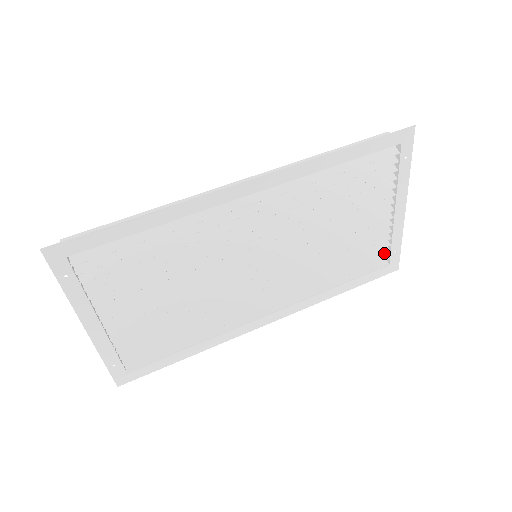
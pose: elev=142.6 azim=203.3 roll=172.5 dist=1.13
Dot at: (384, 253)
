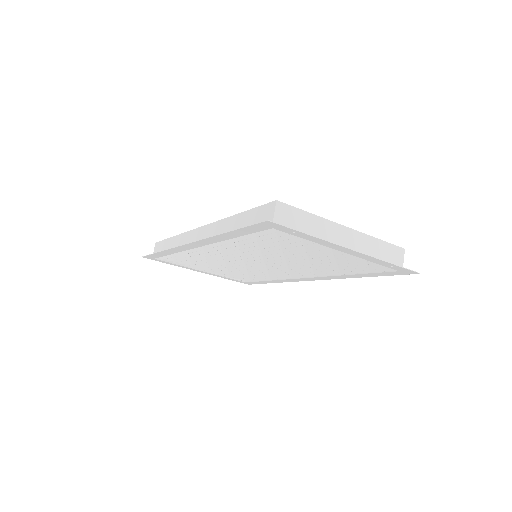
Dot at: (379, 265)
